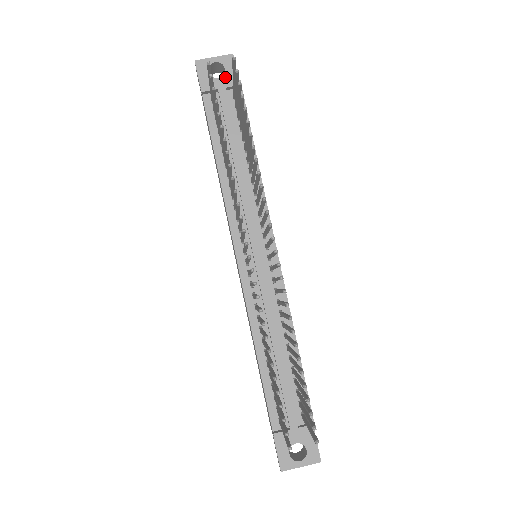
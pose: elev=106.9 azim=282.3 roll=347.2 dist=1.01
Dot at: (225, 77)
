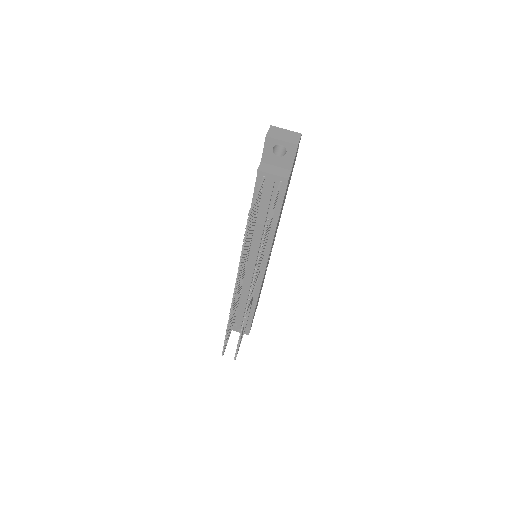
Dot at: (284, 158)
